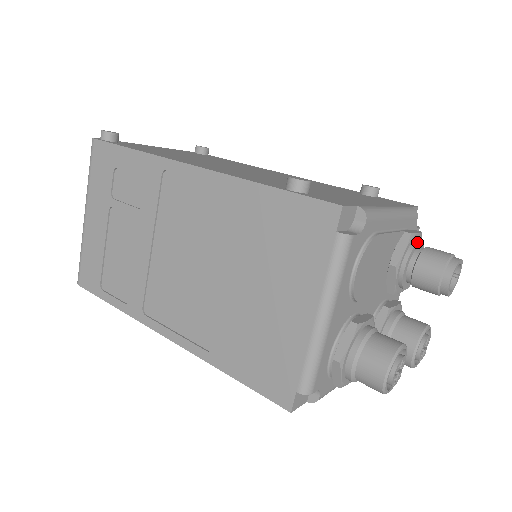
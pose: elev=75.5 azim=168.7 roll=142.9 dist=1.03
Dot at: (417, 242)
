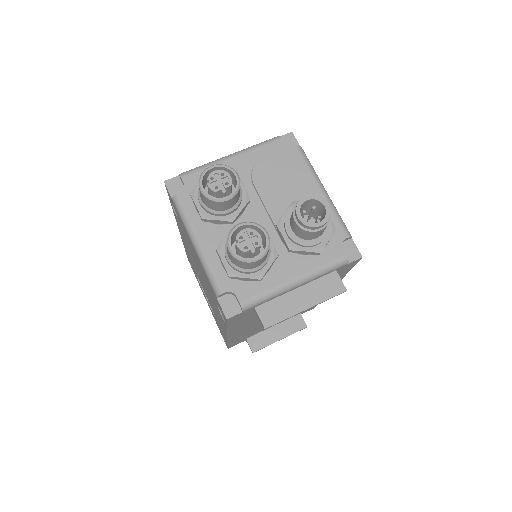
Dot at: occluded
